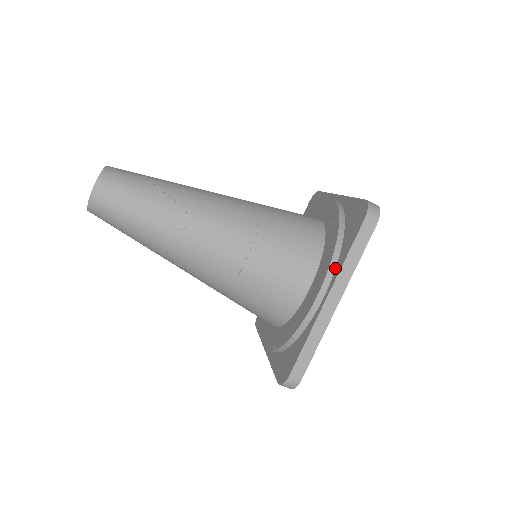
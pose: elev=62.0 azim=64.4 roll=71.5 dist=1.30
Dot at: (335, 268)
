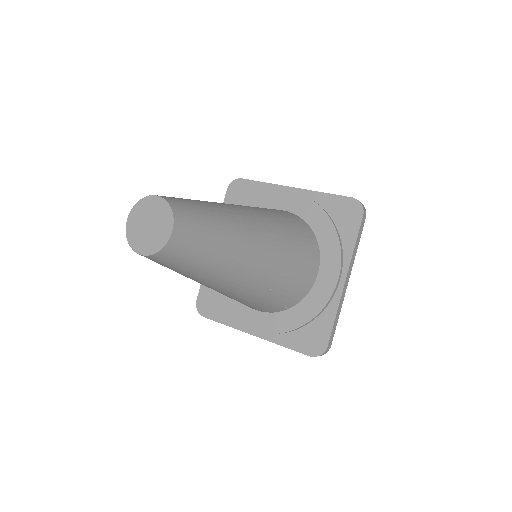
Dot at: (343, 255)
